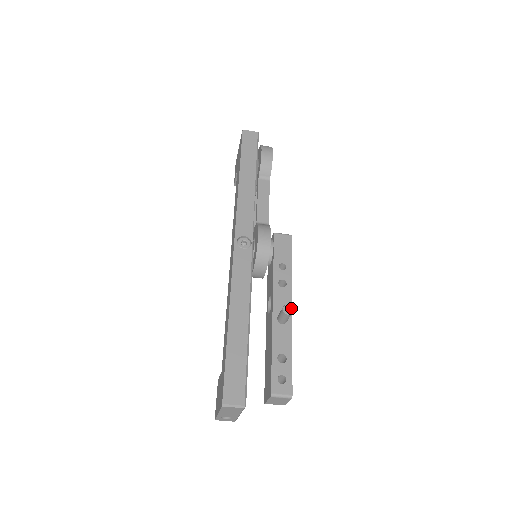
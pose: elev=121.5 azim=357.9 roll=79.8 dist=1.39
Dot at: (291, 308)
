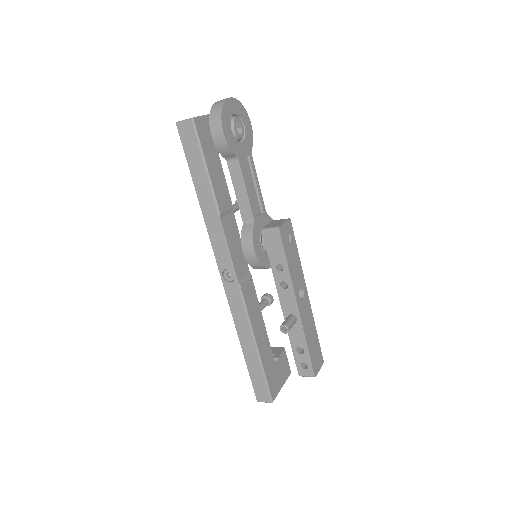
Dot at: occluded
